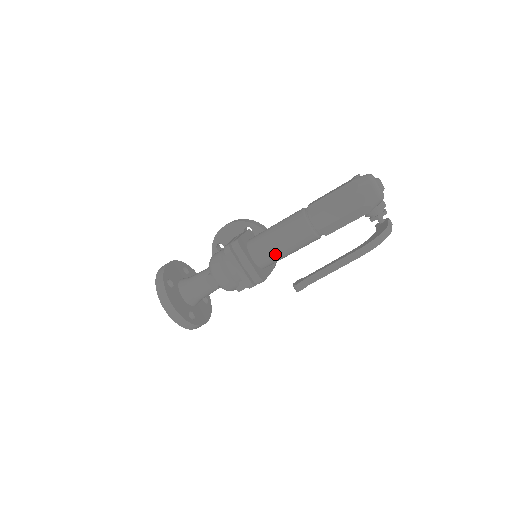
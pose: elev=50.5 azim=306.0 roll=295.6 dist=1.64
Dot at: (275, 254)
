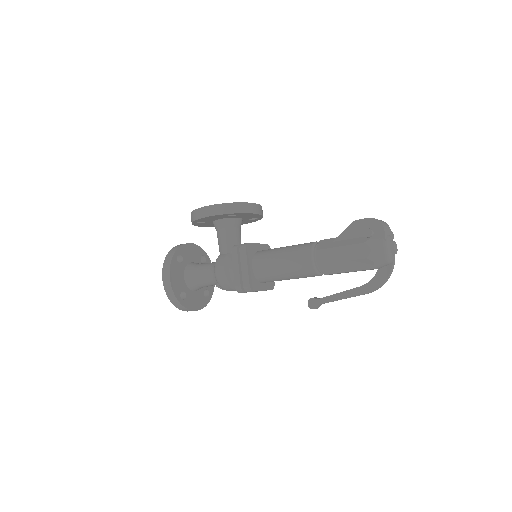
Dot at: occluded
